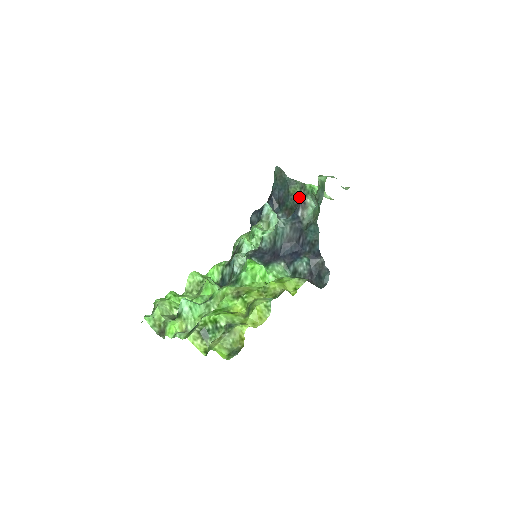
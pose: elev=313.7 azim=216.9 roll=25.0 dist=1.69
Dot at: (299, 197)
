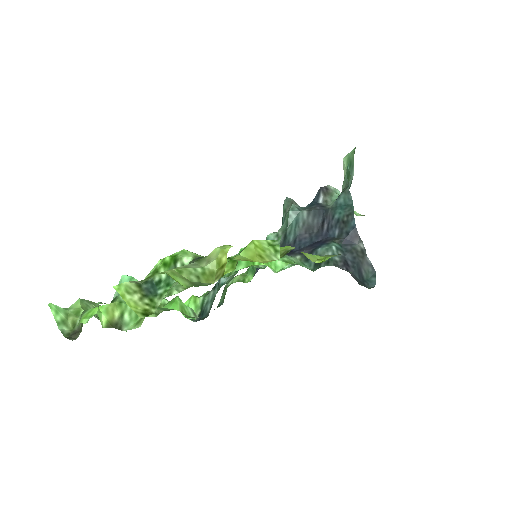
Dot at: occluded
